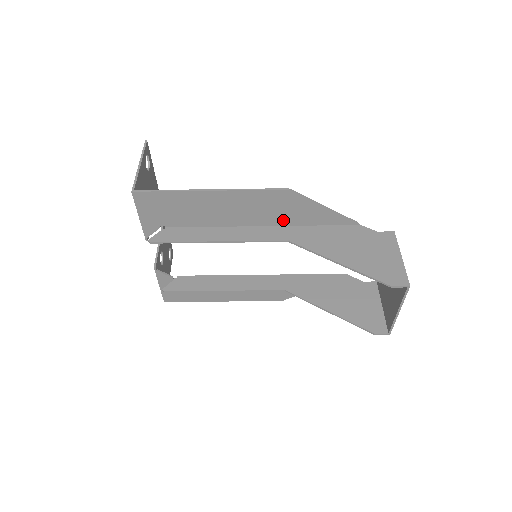
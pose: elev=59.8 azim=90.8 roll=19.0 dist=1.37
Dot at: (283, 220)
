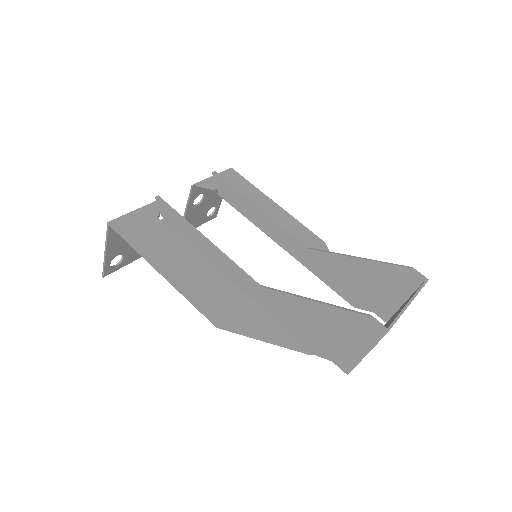
Dot at: occluded
